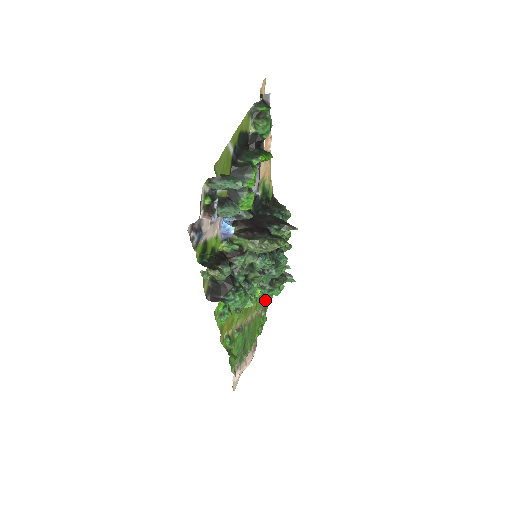
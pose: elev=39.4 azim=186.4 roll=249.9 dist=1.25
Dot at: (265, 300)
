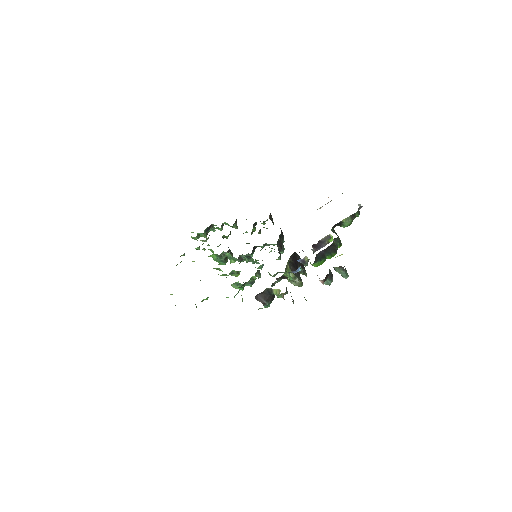
Dot at: occluded
